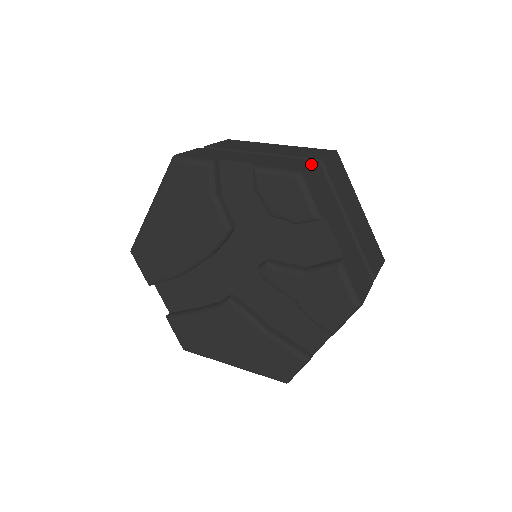
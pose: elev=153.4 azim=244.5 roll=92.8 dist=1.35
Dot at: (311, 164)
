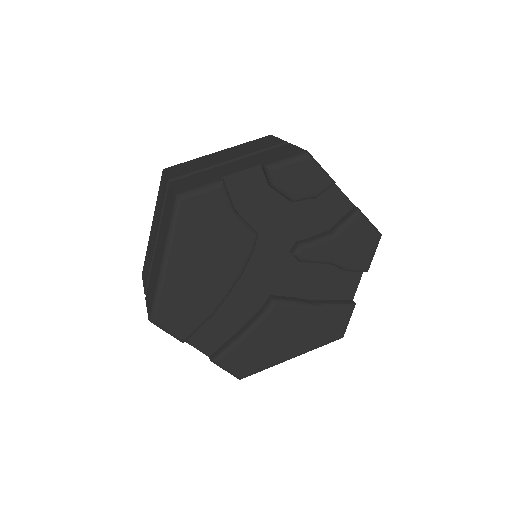
Dot at: (294, 146)
